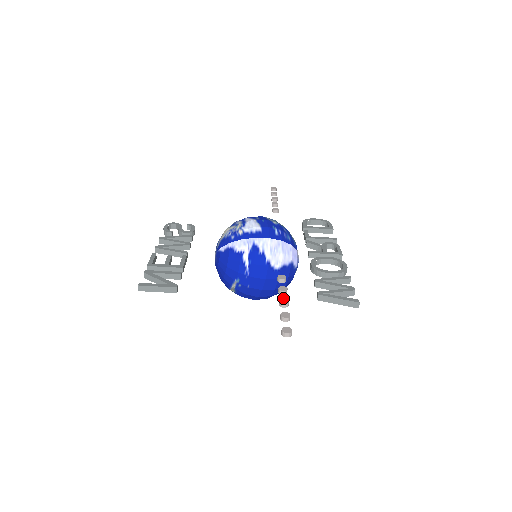
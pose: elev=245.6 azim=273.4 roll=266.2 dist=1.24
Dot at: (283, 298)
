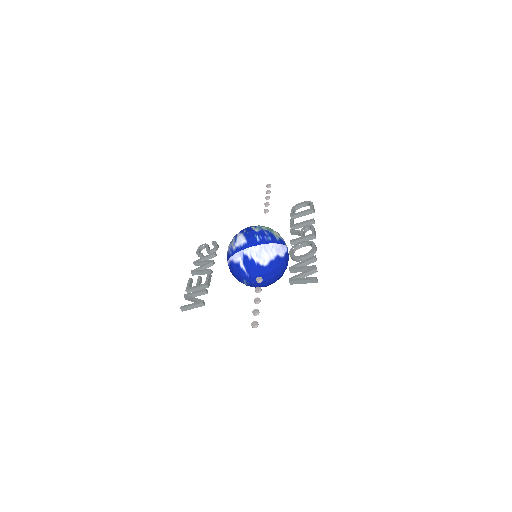
Dot at: occluded
